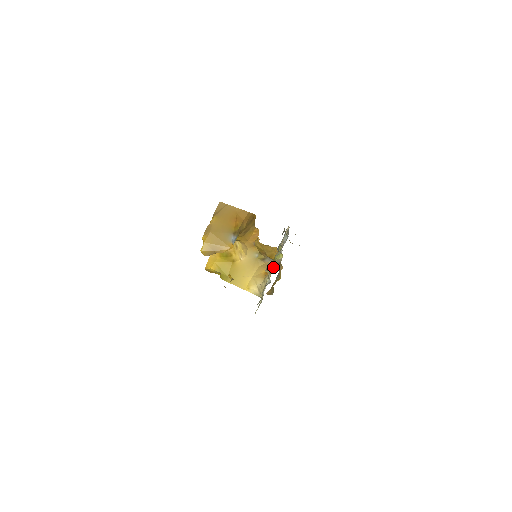
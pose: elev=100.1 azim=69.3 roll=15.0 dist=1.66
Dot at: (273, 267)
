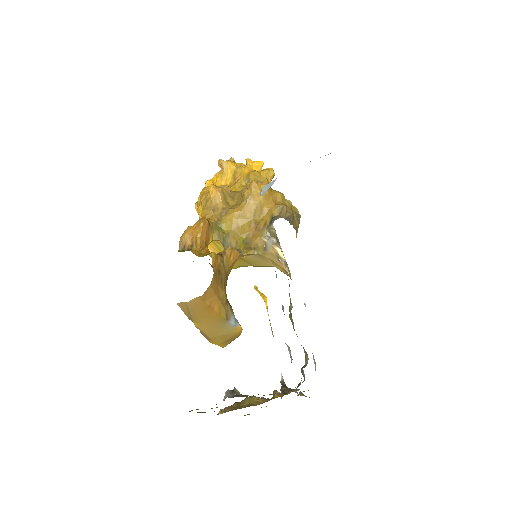
Dot at: occluded
